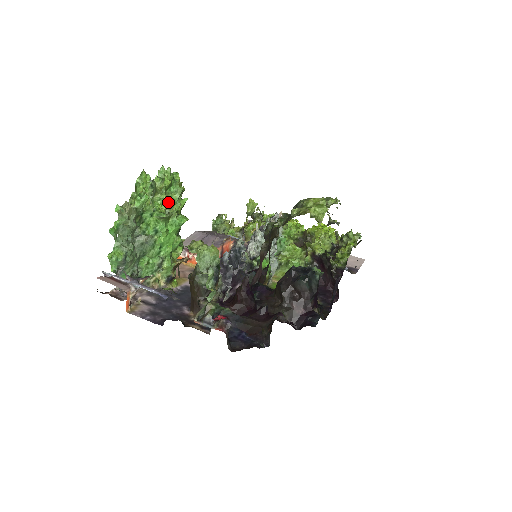
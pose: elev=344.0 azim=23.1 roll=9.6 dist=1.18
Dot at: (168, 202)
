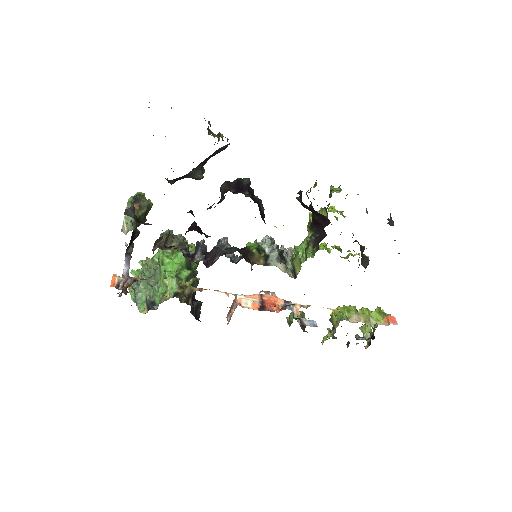
Dot at: occluded
